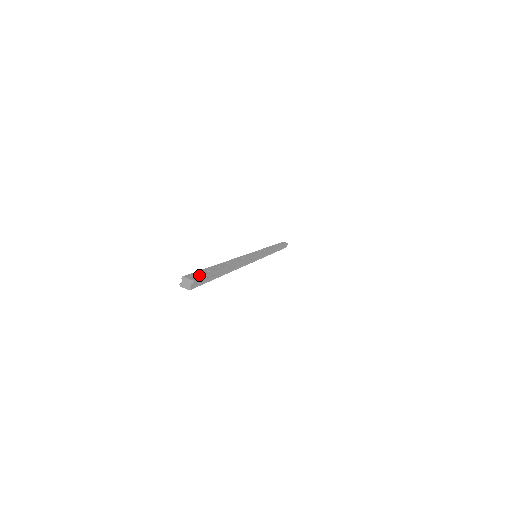
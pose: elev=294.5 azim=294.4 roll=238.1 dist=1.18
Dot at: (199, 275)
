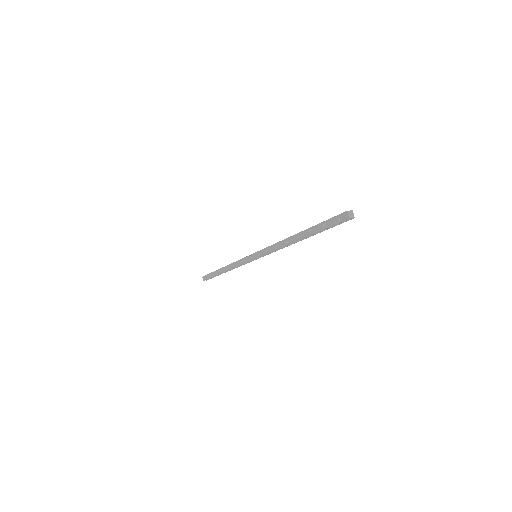
Dot at: occluded
